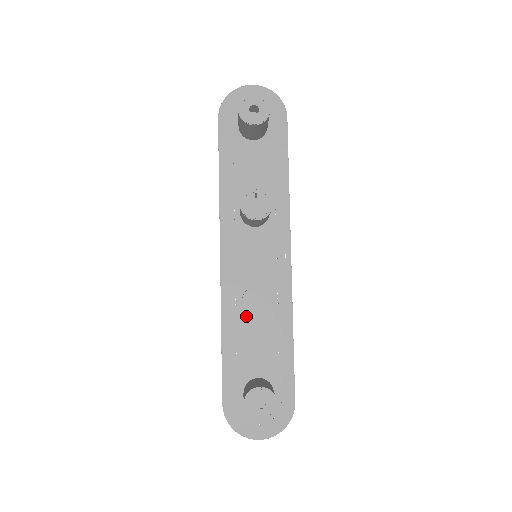
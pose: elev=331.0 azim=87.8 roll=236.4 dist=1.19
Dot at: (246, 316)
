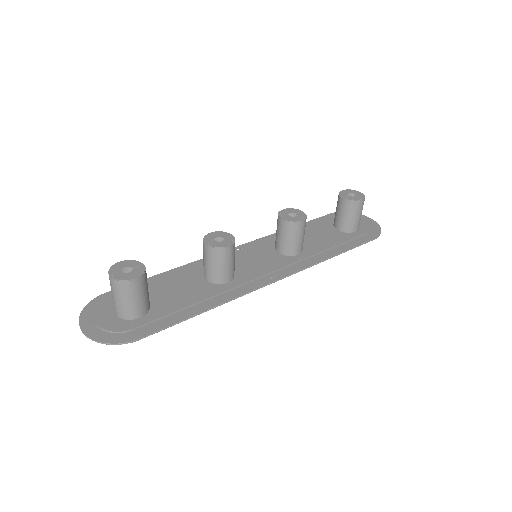
Dot at: (201, 275)
